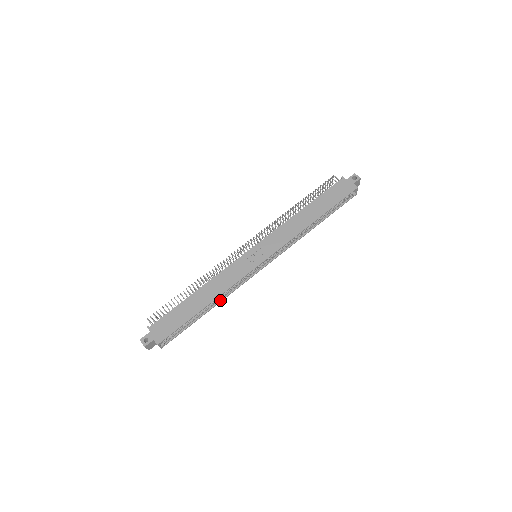
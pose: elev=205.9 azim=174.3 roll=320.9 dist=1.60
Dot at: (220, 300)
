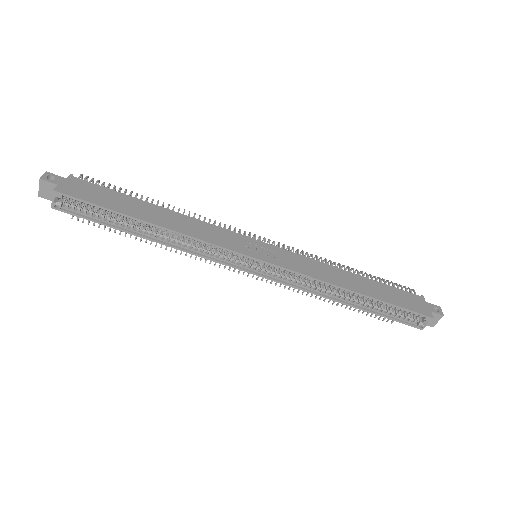
Dot at: (169, 243)
